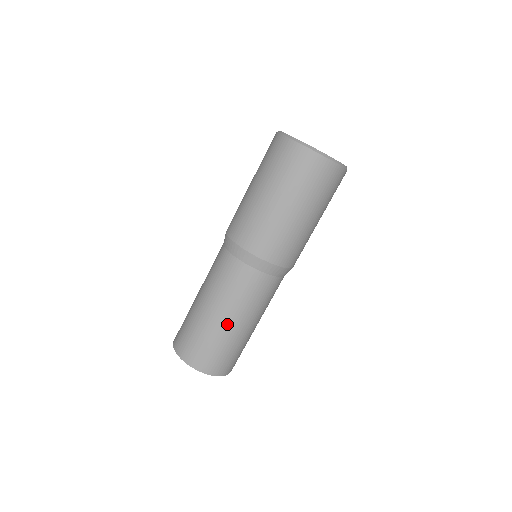
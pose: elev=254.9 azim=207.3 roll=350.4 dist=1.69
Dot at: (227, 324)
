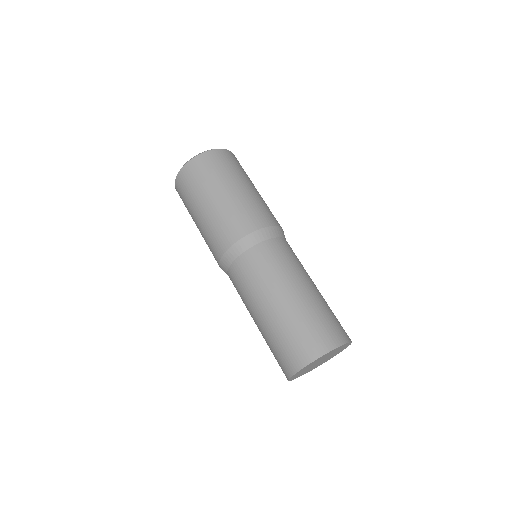
Dot at: (284, 302)
